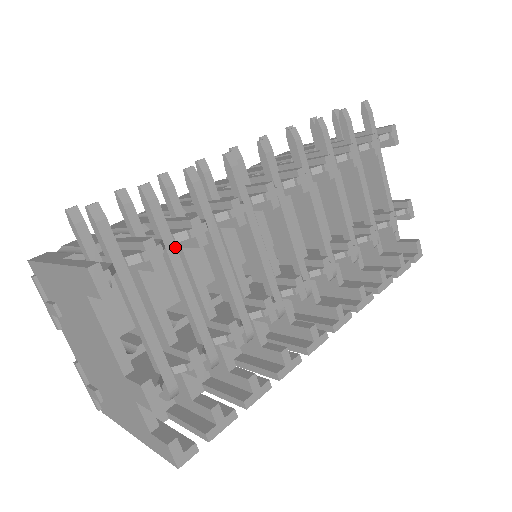
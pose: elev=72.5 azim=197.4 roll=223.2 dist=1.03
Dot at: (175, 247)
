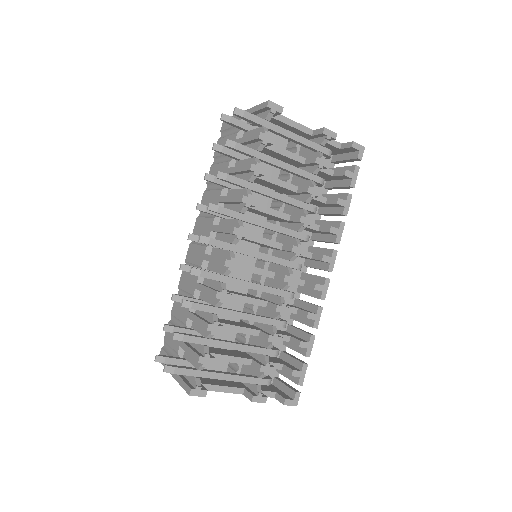
Dot at: (212, 340)
